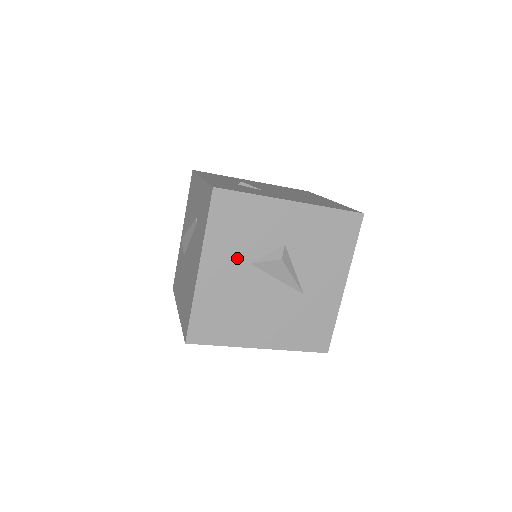
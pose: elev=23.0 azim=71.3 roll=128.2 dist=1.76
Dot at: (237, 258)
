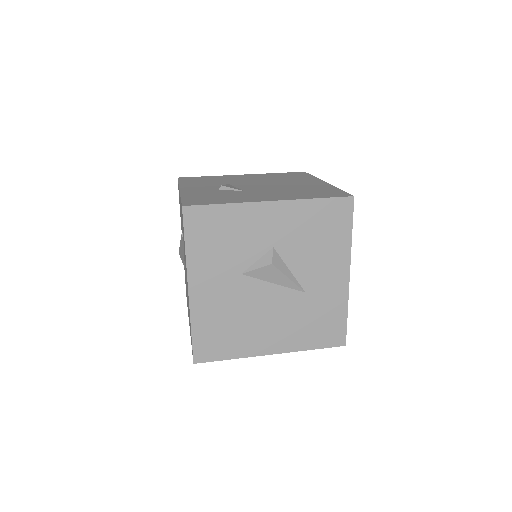
Dot at: (225, 271)
